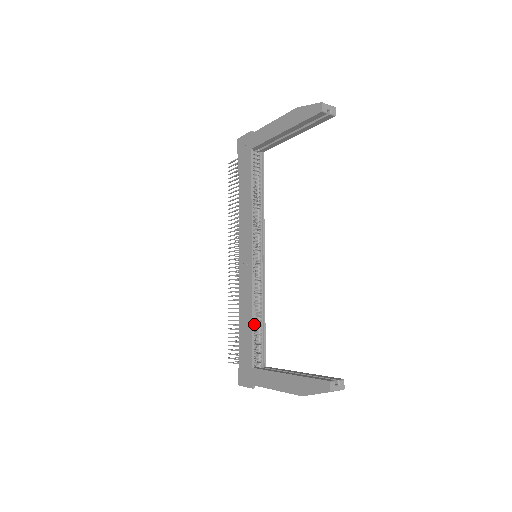
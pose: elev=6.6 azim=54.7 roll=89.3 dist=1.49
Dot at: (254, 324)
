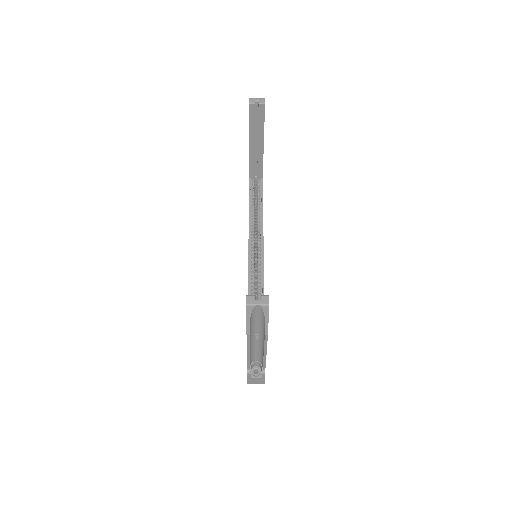
Dot at: occluded
